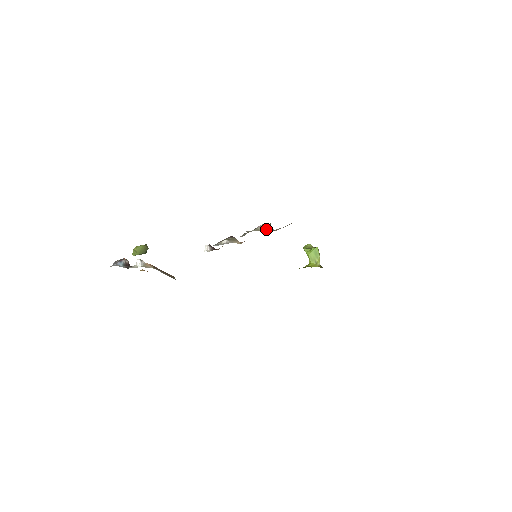
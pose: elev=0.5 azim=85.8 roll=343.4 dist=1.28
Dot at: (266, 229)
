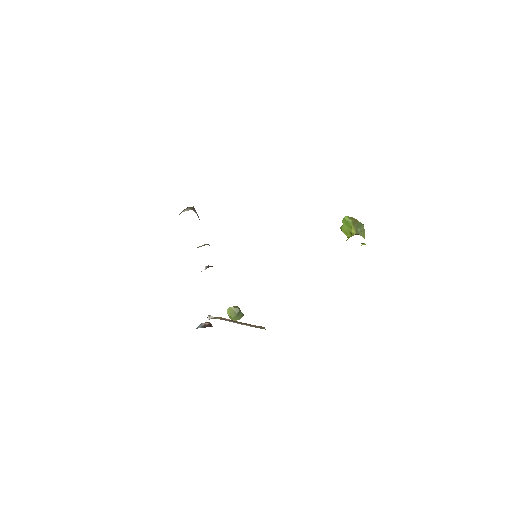
Dot at: (181, 212)
